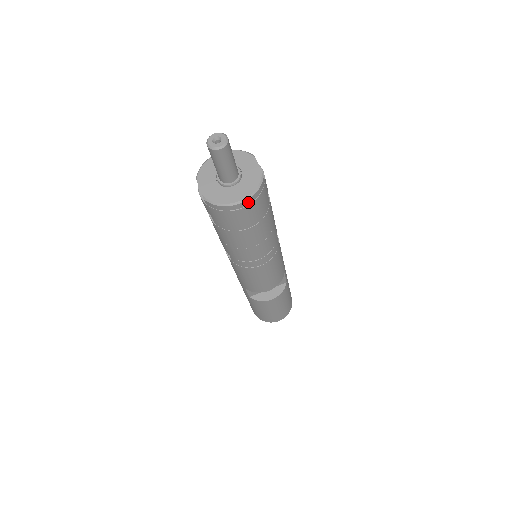
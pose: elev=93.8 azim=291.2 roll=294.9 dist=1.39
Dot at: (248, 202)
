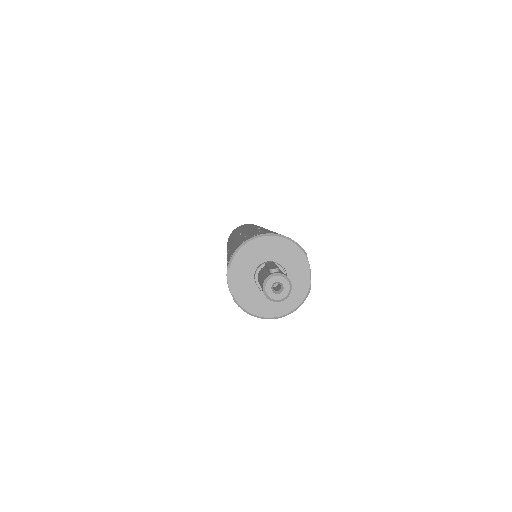
Dot at: (284, 314)
